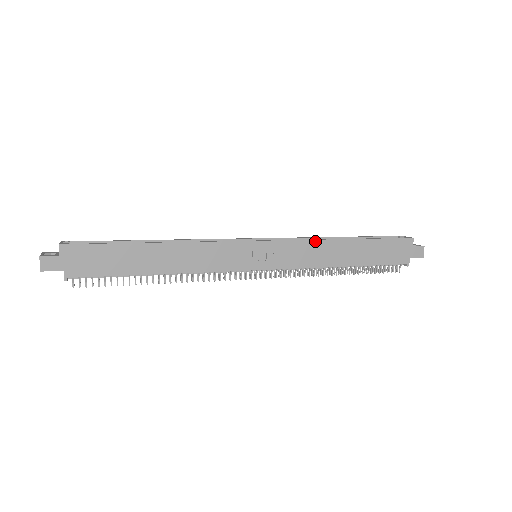
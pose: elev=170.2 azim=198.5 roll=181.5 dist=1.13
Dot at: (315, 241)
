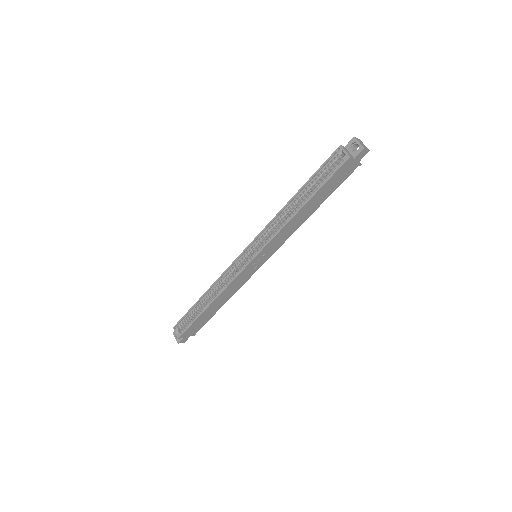
Dot at: (281, 230)
